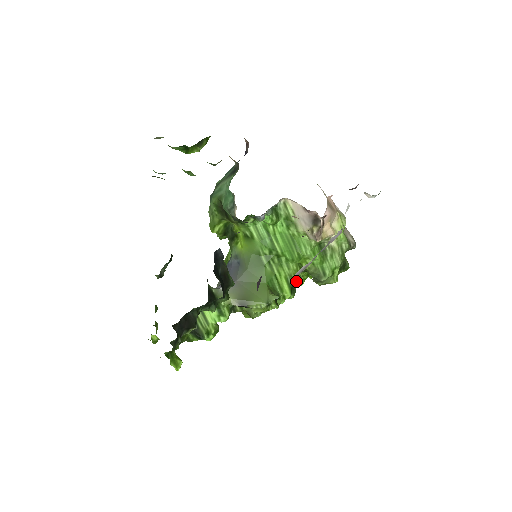
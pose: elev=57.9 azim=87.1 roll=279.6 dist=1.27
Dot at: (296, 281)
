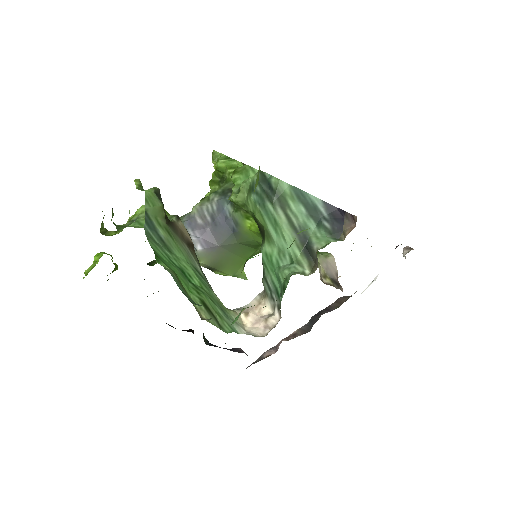
Dot at: occluded
